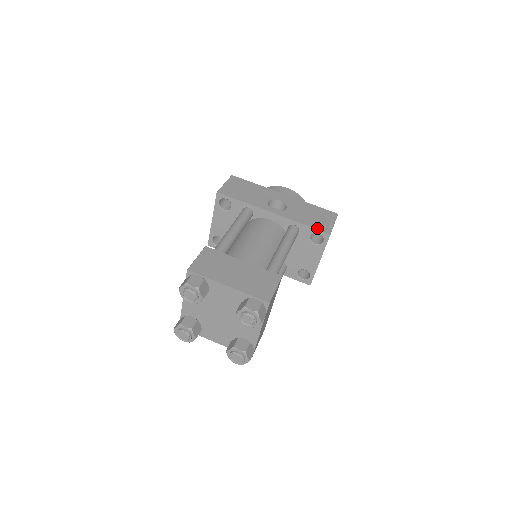
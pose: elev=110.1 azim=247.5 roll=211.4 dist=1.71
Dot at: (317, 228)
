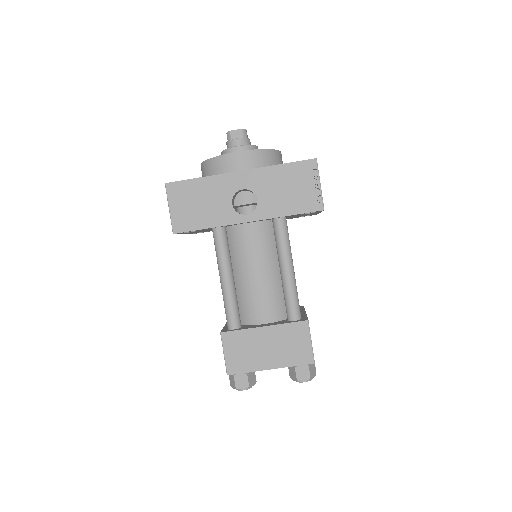
Dot at: (306, 211)
